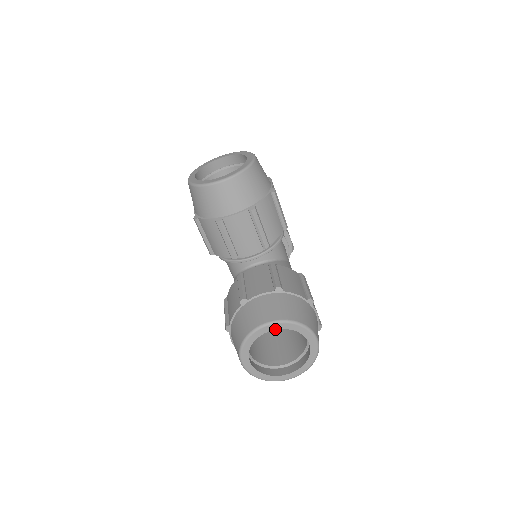
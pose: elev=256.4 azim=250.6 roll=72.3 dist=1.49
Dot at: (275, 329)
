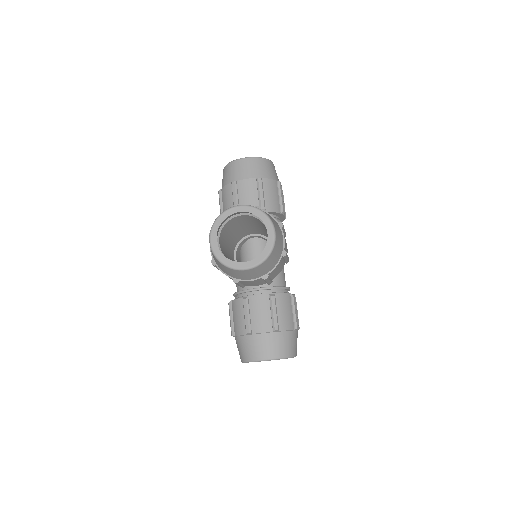
Dot at: (270, 360)
